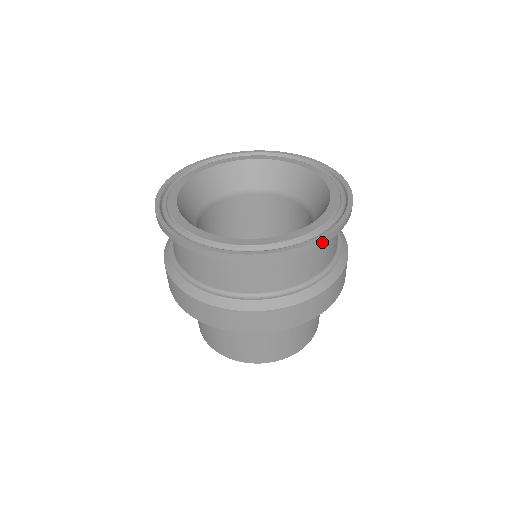
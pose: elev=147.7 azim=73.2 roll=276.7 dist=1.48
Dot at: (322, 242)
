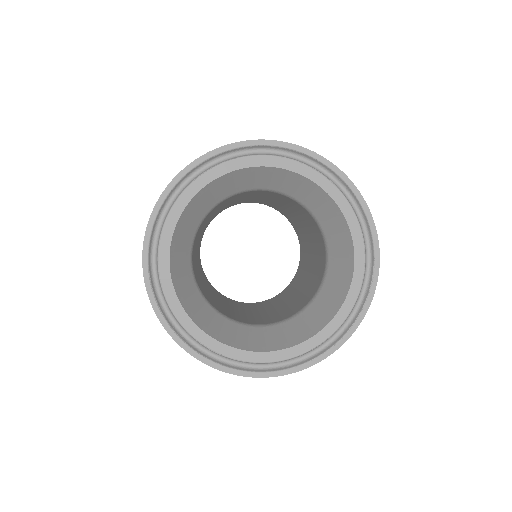
Dot at: (358, 322)
